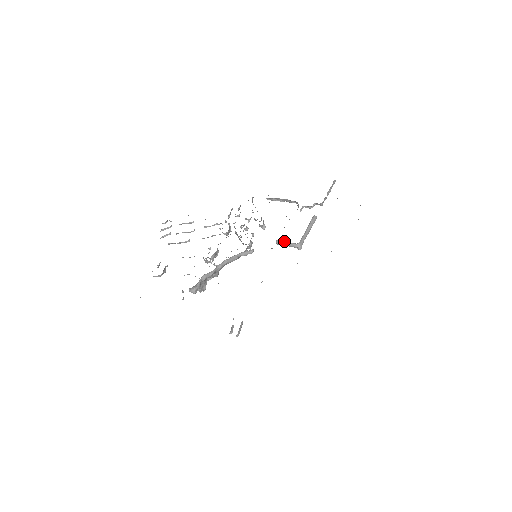
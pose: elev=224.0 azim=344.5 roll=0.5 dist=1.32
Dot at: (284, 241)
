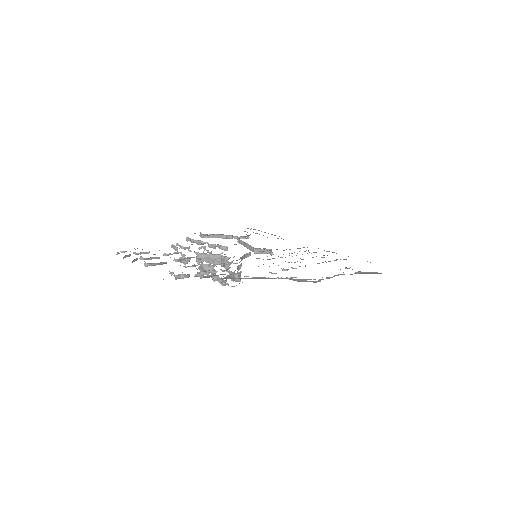
Dot at: (261, 249)
